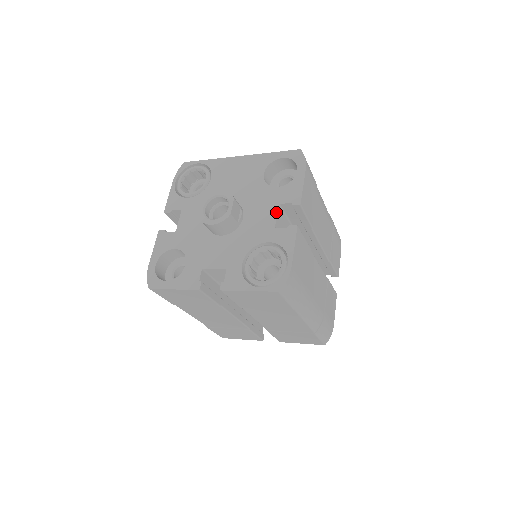
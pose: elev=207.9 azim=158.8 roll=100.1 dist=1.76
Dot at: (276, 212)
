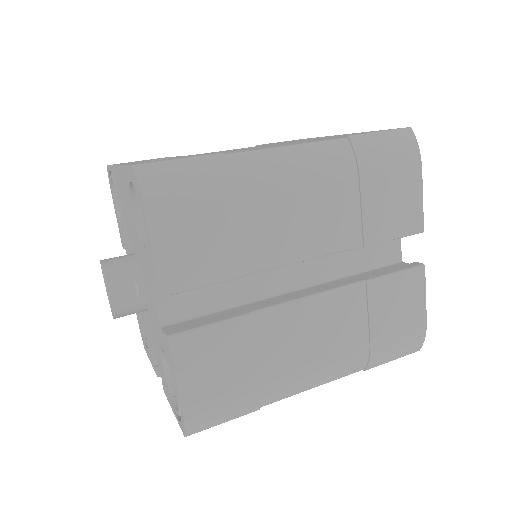
Dot at: (153, 298)
